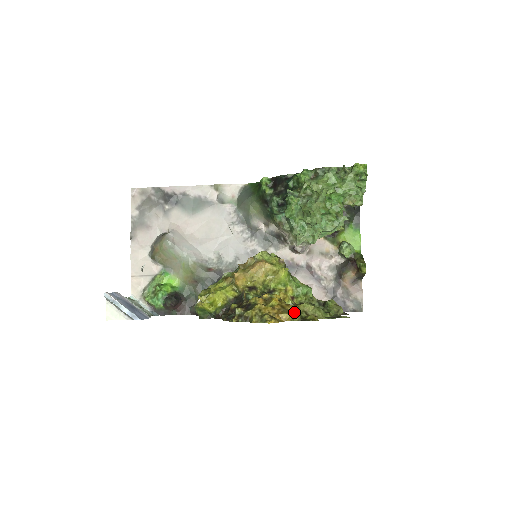
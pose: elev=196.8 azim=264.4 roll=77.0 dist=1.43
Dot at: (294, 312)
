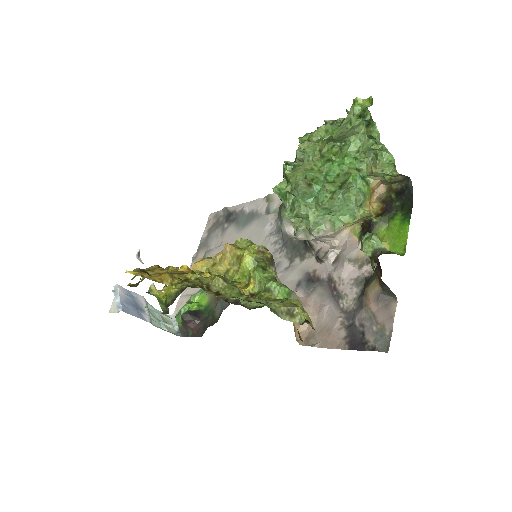
Dot at: (187, 279)
